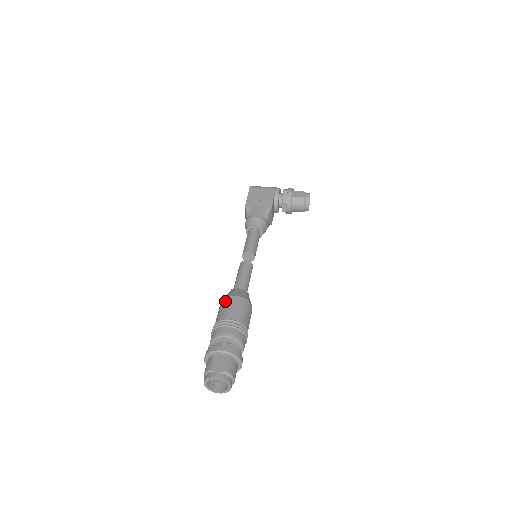
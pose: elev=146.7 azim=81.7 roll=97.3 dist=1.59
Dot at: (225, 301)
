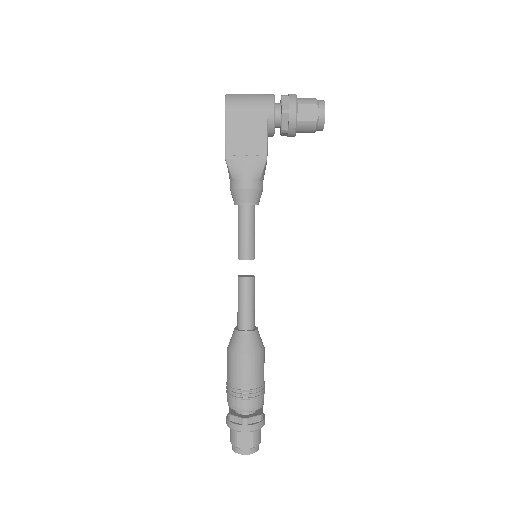
Dot at: (234, 360)
